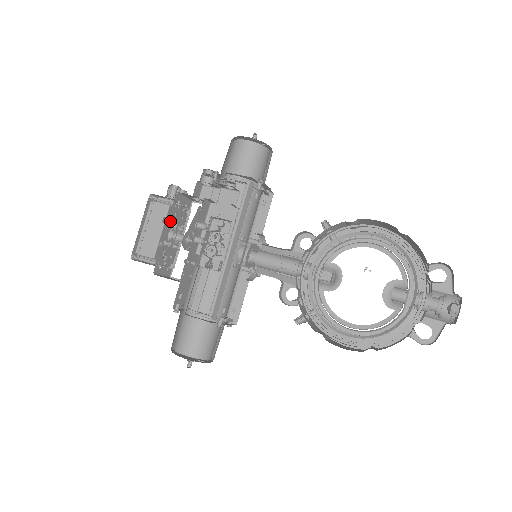
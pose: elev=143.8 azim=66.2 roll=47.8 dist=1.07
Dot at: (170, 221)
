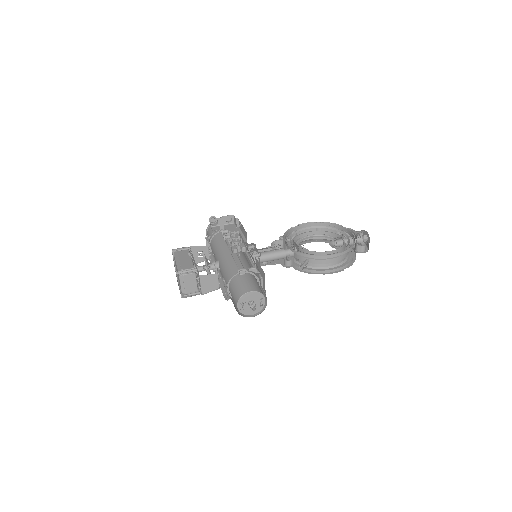
Dot at: occluded
